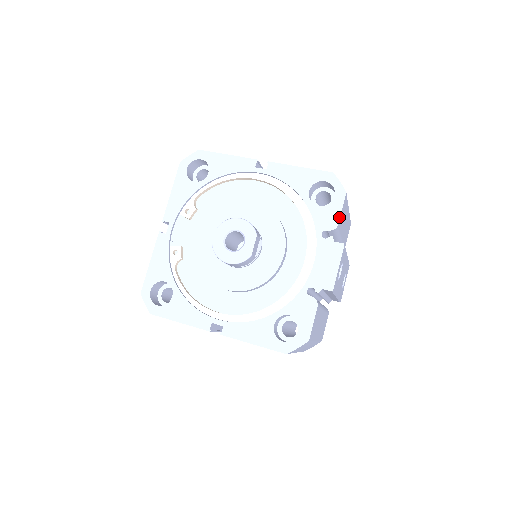
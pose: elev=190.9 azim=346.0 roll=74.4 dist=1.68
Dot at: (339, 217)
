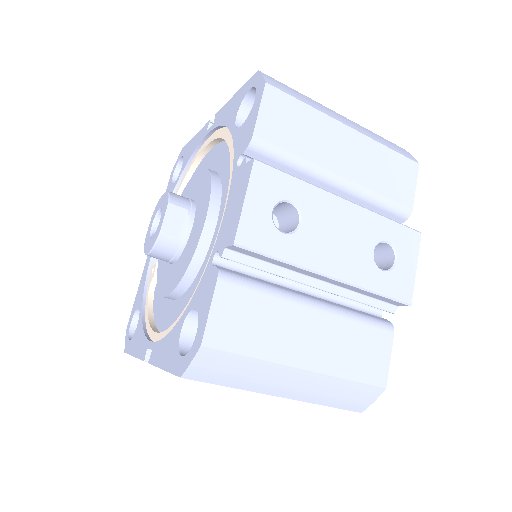
Dot at: (254, 123)
